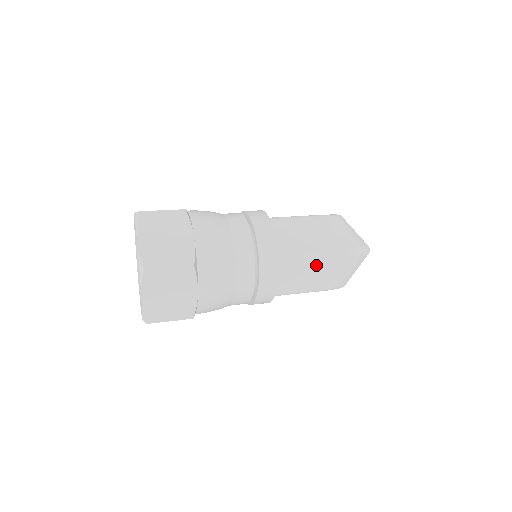
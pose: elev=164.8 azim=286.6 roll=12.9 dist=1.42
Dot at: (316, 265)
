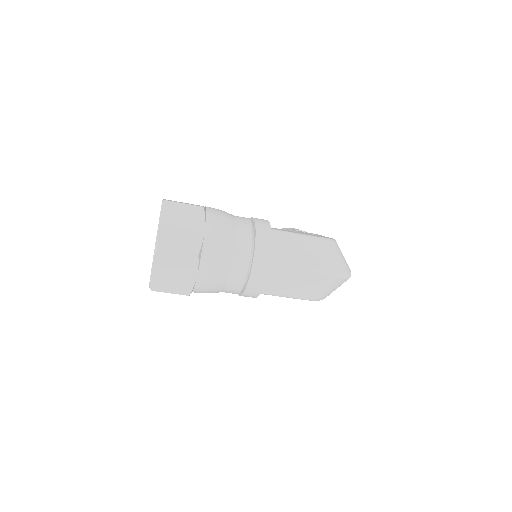
Dot at: (300, 278)
